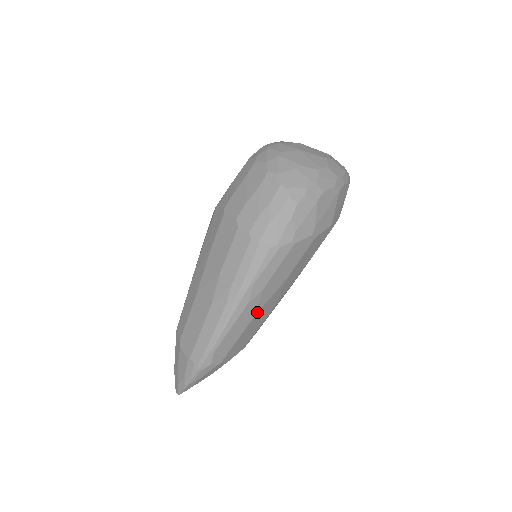
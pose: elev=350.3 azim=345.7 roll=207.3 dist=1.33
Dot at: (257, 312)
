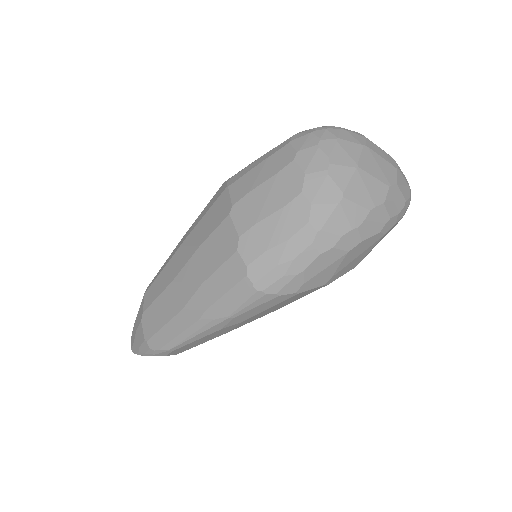
Dot at: (231, 330)
